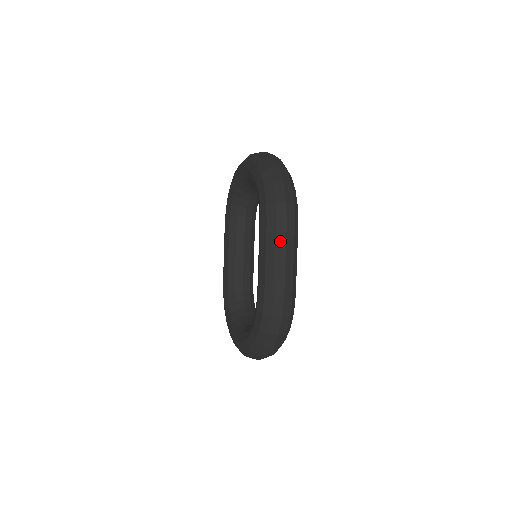
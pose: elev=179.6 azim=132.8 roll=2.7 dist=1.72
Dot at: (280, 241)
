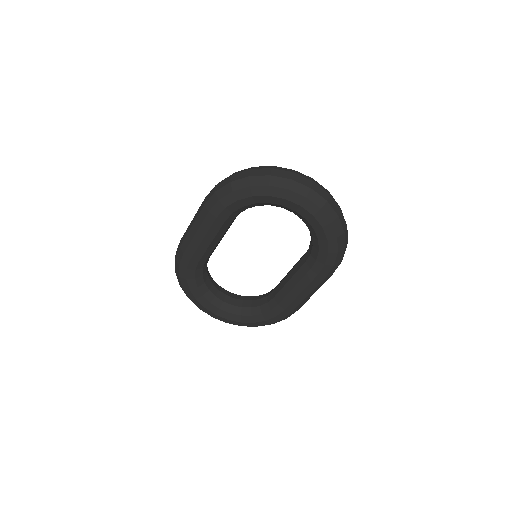
Dot at: occluded
